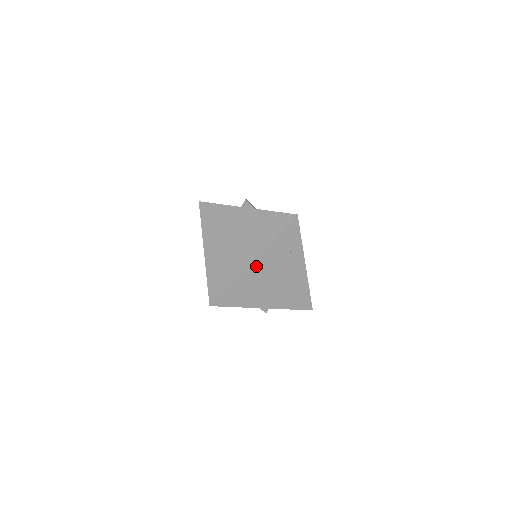
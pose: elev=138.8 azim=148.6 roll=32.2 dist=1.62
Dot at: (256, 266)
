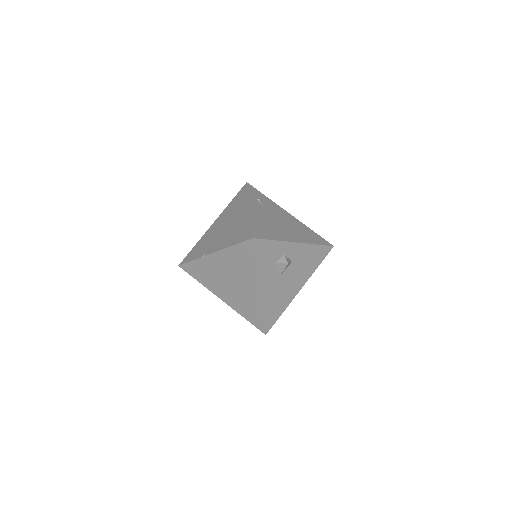
Dot at: occluded
